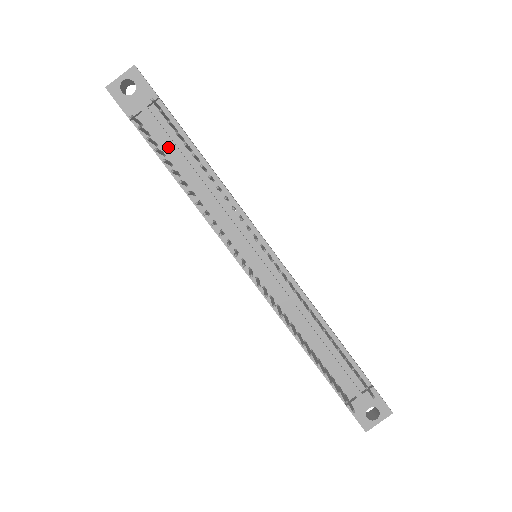
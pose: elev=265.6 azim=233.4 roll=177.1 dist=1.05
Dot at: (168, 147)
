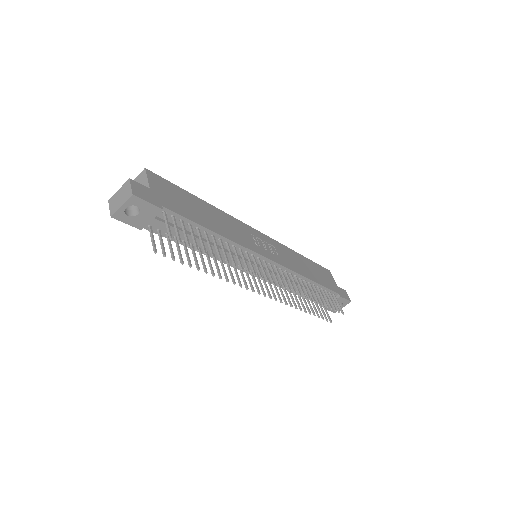
Dot at: (179, 233)
